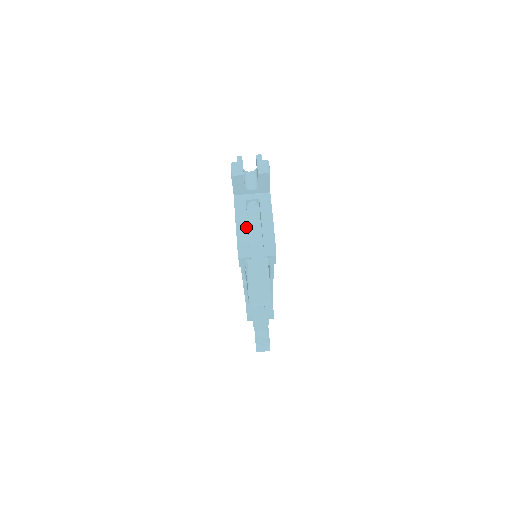
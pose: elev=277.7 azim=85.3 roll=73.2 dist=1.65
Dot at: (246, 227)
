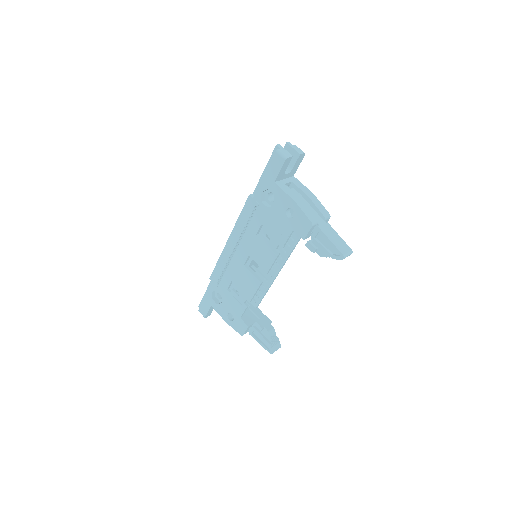
Dot at: (302, 202)
